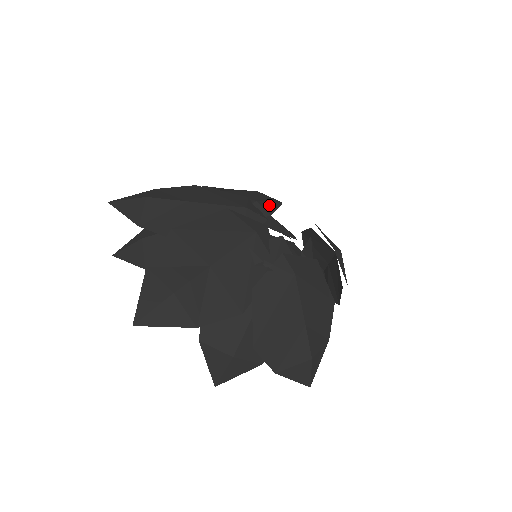
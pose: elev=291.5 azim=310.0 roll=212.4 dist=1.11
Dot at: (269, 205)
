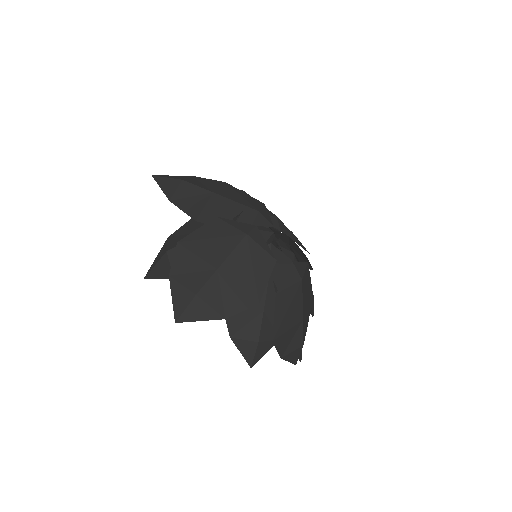
Dot at: (297, 240)
